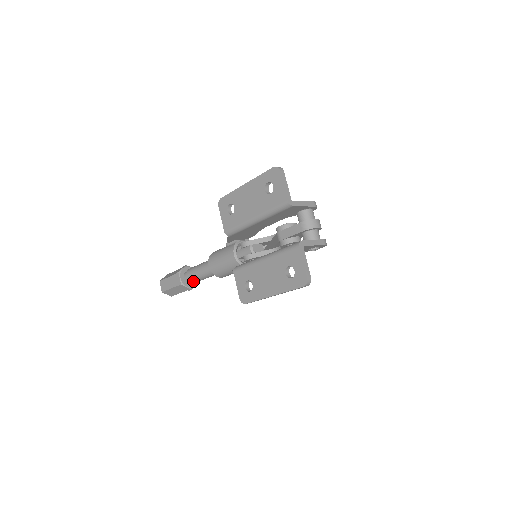
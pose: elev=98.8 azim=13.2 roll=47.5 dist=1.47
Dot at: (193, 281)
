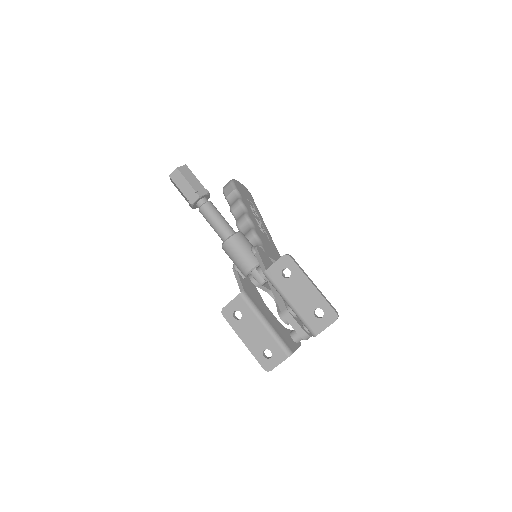
Dot at: (202, 214)
